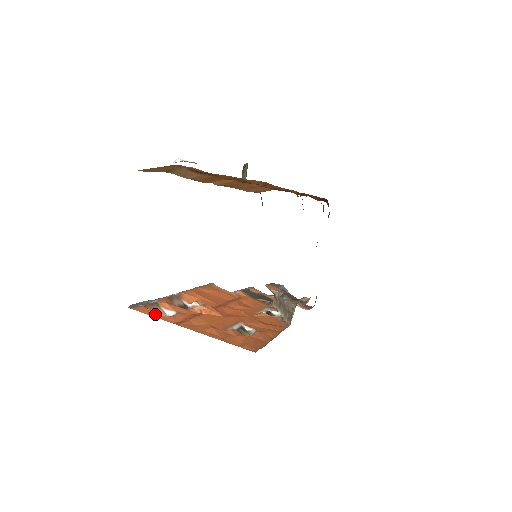
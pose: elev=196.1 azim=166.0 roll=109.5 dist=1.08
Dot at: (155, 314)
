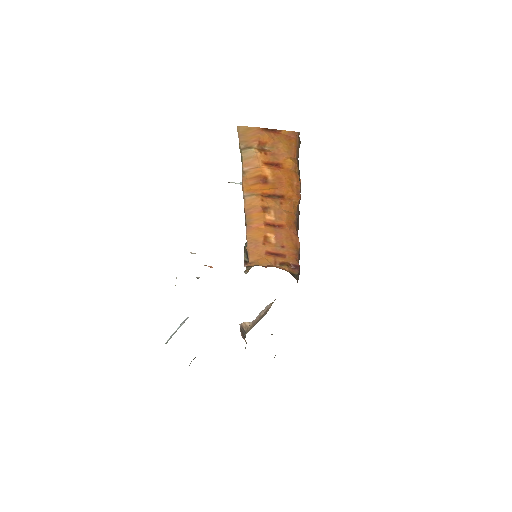
Dot at: occluded
